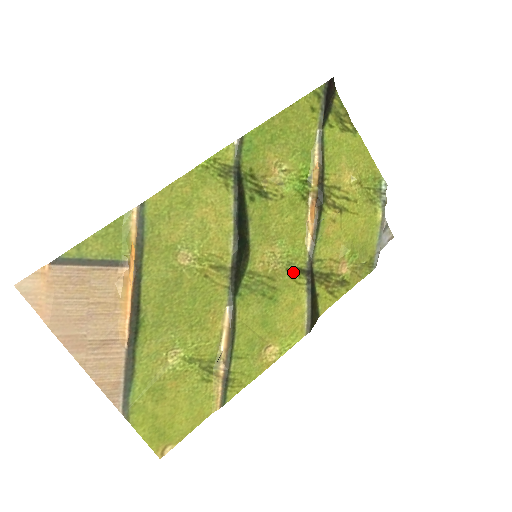
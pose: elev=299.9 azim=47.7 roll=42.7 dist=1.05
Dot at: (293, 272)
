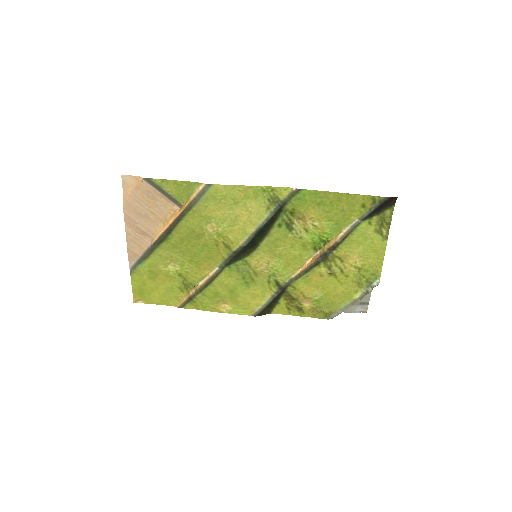
Dot at: (272, 280)
